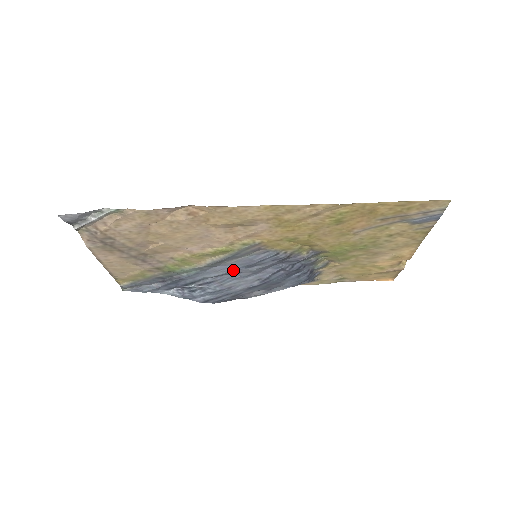
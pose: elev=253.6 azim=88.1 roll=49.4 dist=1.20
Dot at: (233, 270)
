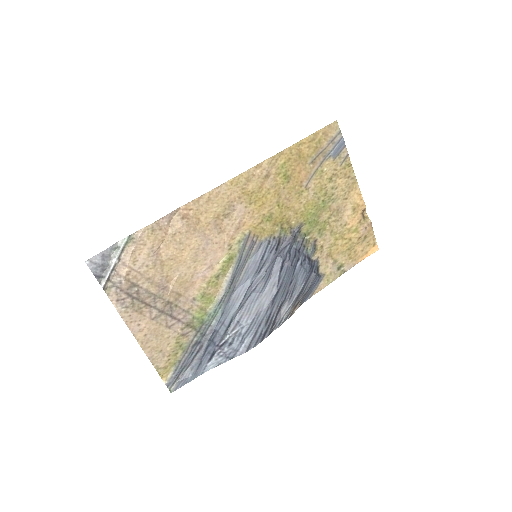
Dot at: (248, 286)
